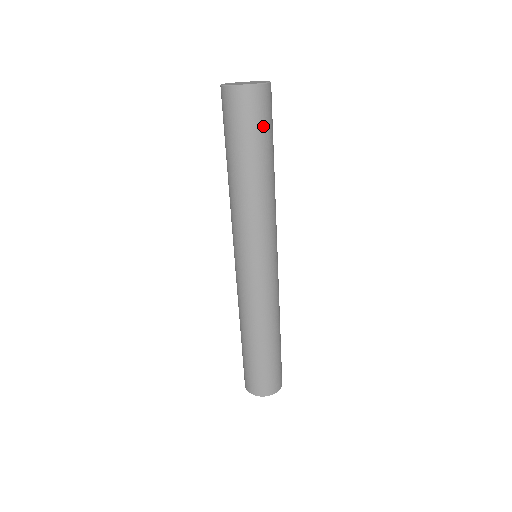
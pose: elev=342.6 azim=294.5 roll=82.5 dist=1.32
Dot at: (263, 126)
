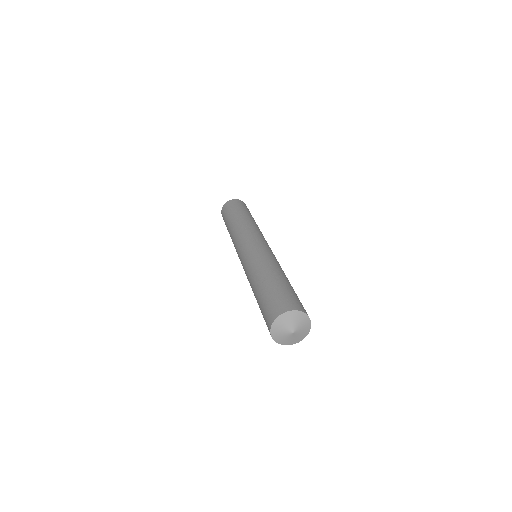
Dot at: occluded
